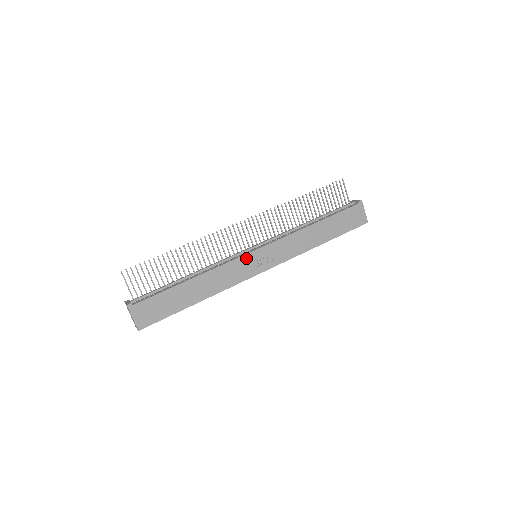
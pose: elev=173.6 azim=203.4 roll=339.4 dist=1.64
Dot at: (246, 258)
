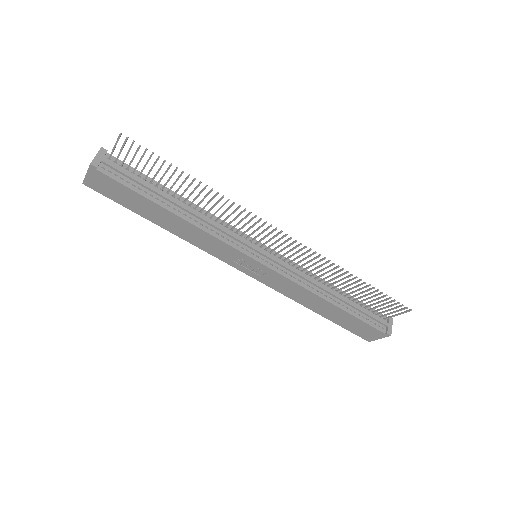
Dot at: (241, 255)
